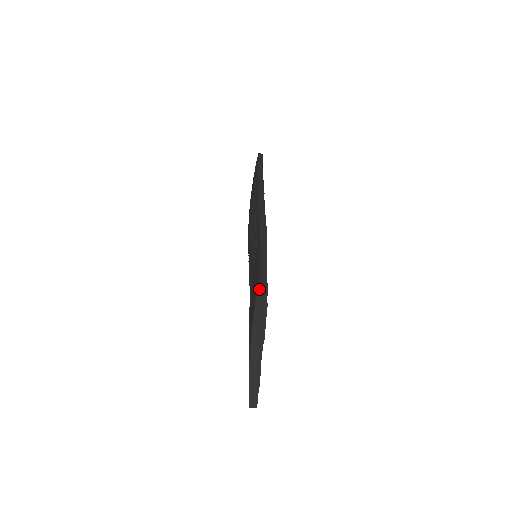
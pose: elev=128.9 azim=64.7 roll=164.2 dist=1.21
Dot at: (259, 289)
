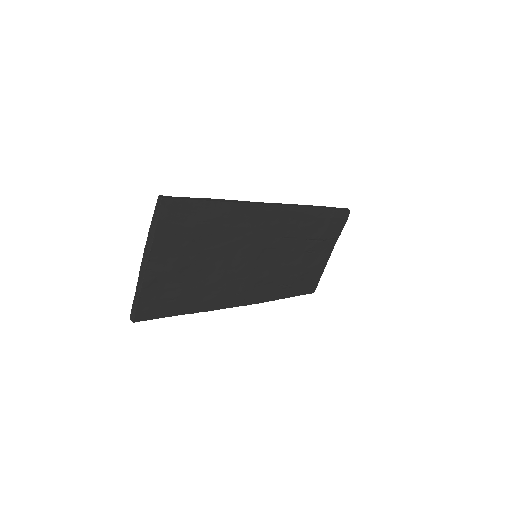
Dot at: (158, 201)
